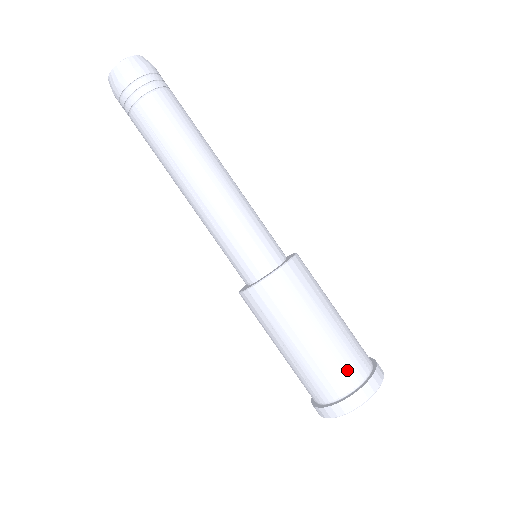
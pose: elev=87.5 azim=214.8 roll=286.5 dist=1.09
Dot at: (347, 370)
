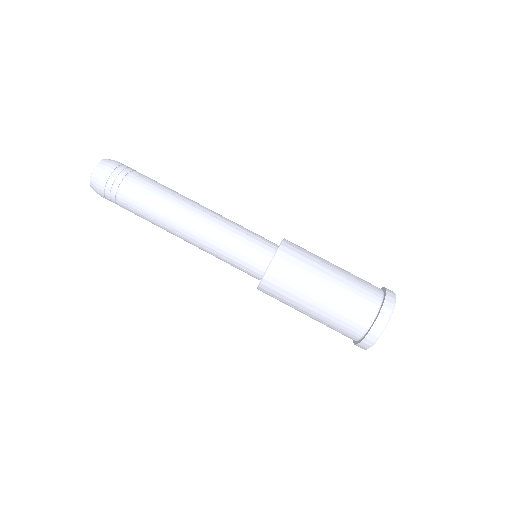
Dot at: (359, 311)
